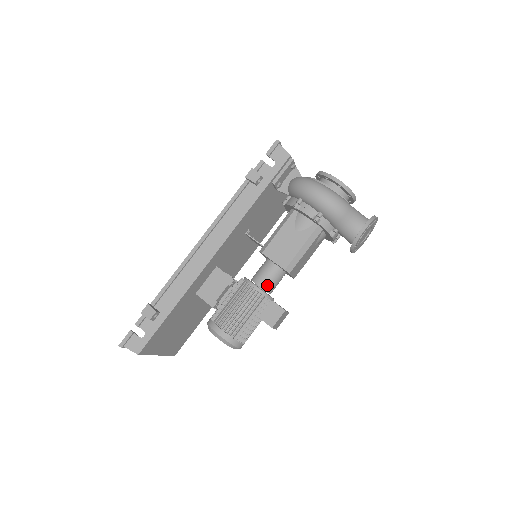
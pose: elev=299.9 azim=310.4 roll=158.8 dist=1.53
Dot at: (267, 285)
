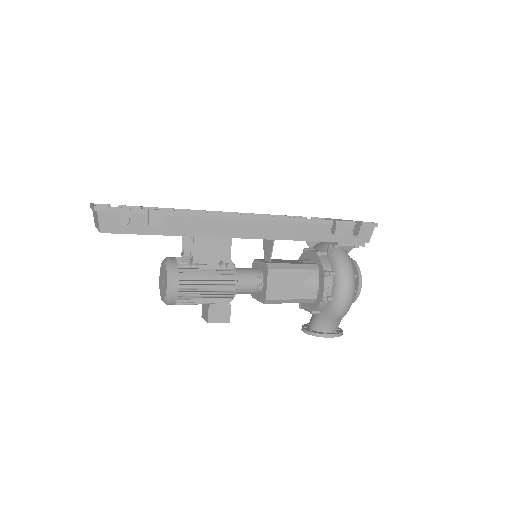
Dot at: (241, 290)
